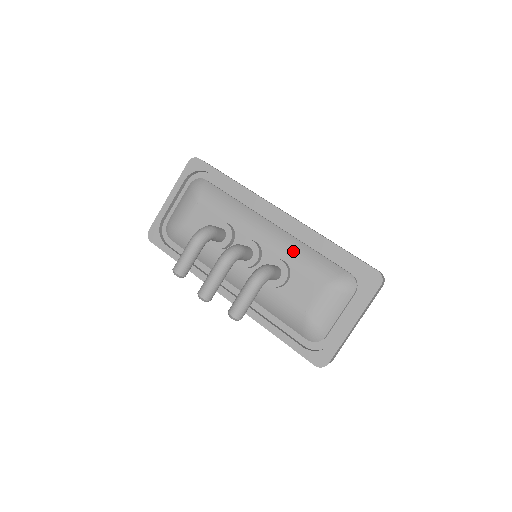
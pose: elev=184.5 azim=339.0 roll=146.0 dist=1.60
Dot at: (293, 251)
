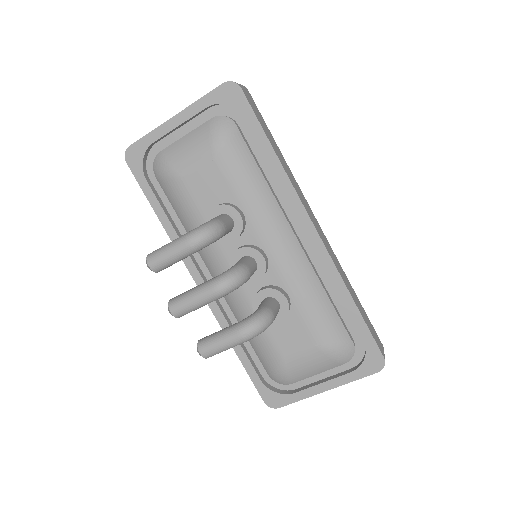
Dot at: (305, 289)
